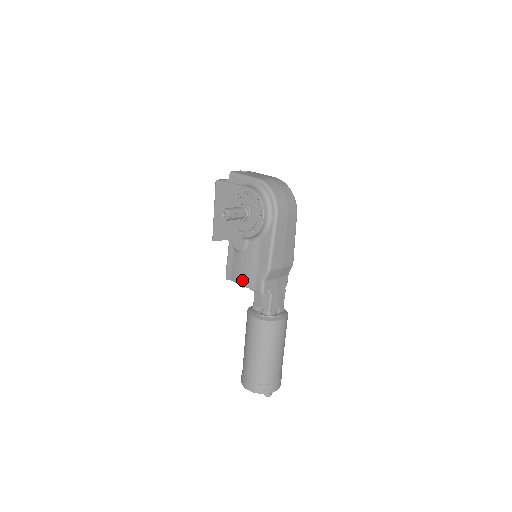
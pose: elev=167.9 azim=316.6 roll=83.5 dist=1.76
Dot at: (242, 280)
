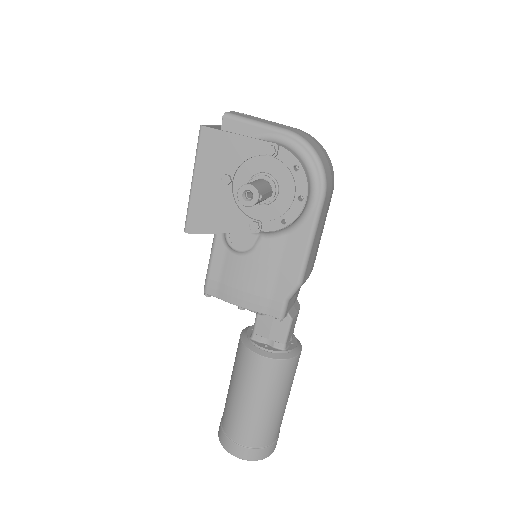
Dot at: (243, 299)
